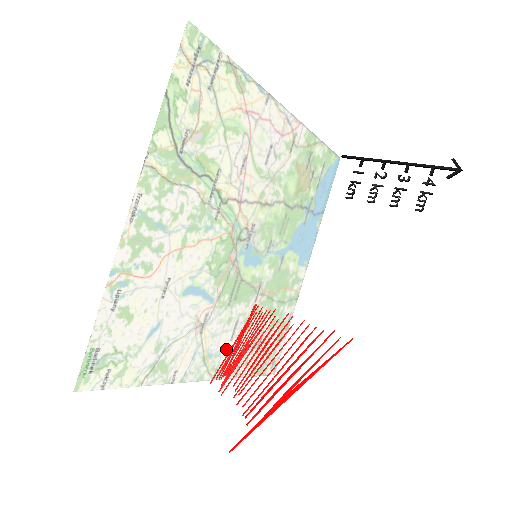
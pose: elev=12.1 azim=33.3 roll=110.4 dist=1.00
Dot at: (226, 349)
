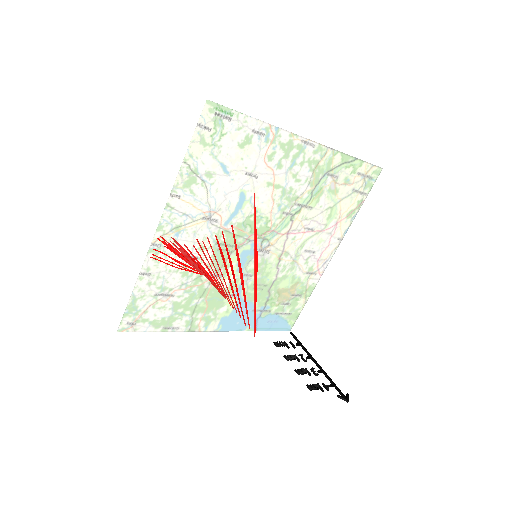
Dot at: (176, 252)
